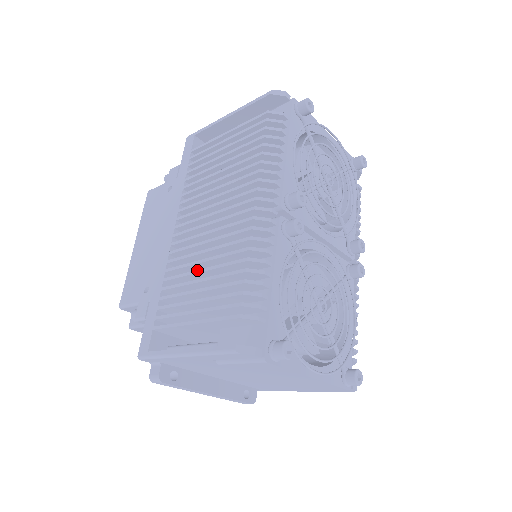
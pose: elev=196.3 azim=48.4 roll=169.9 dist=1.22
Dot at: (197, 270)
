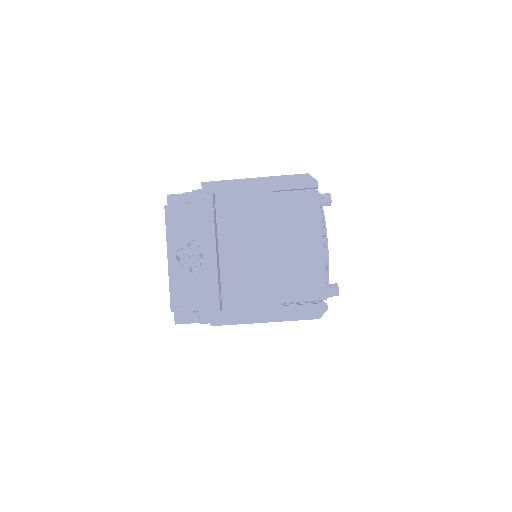
Dot at: occluded
